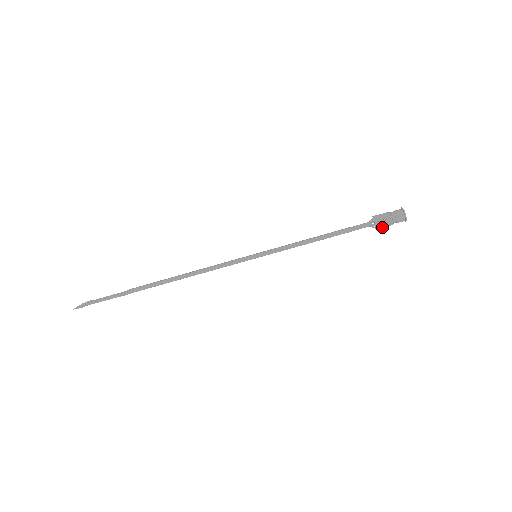
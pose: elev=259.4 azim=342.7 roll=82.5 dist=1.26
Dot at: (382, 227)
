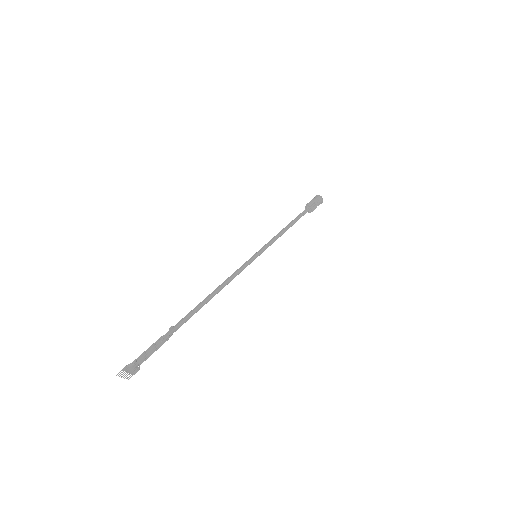
Dot at: occluded
